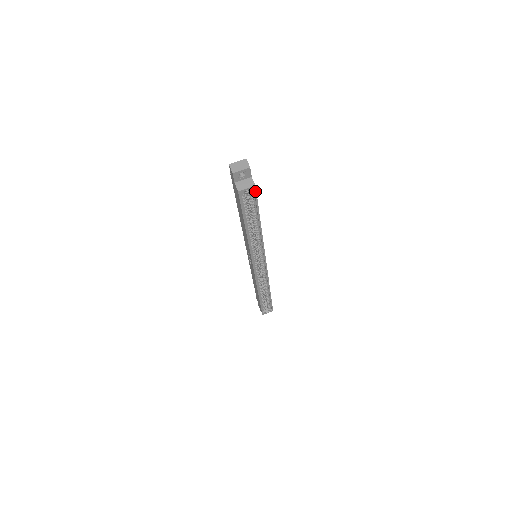
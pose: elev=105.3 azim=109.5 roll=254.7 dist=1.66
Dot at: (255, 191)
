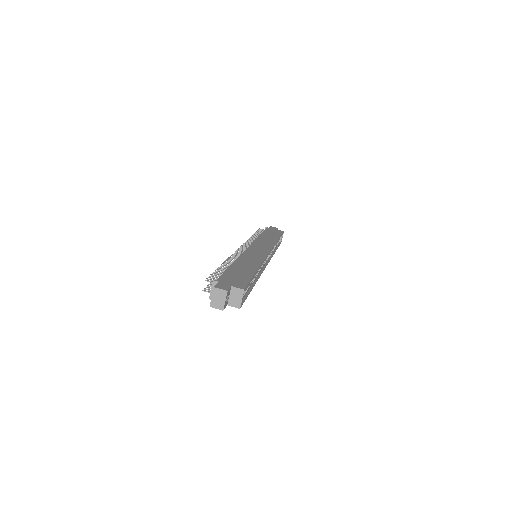
Dot at: (245, 288)
